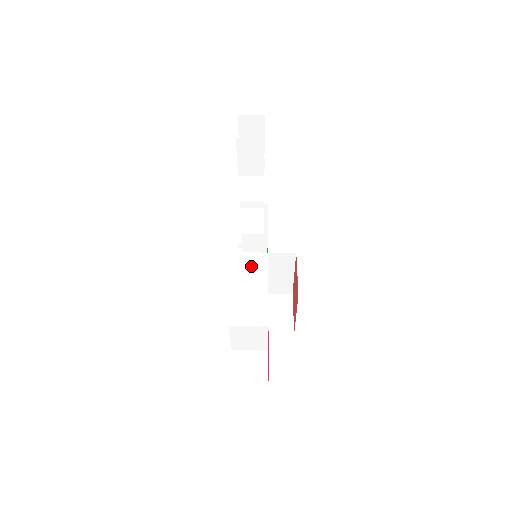
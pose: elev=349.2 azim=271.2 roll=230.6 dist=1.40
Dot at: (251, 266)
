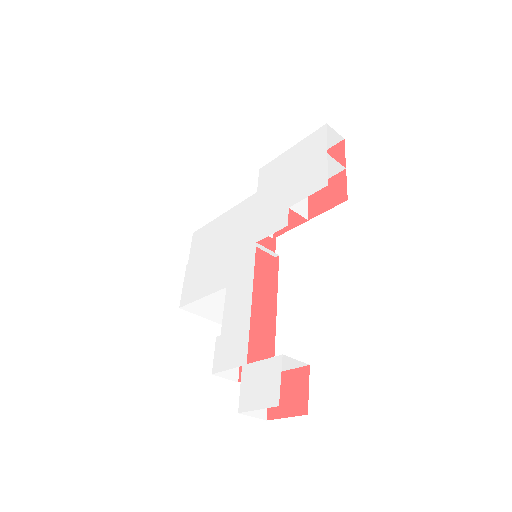
Dot at: occluded
